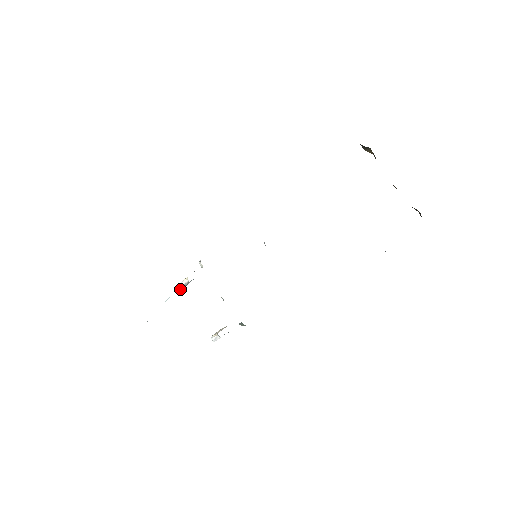
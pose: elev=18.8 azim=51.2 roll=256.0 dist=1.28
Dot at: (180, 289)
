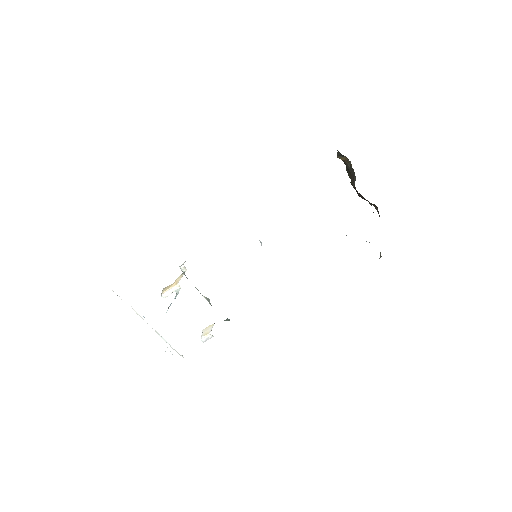
Dot at: (165, 297)
